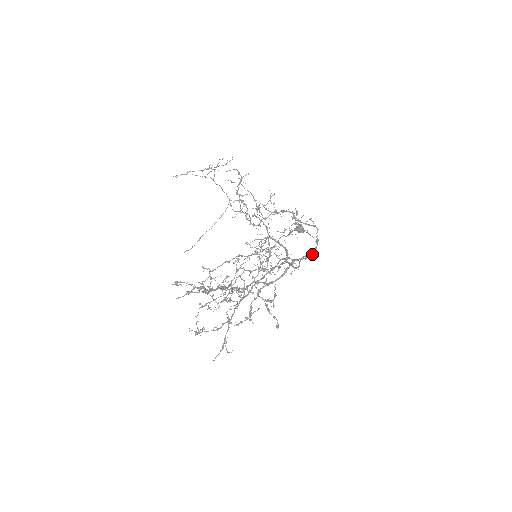
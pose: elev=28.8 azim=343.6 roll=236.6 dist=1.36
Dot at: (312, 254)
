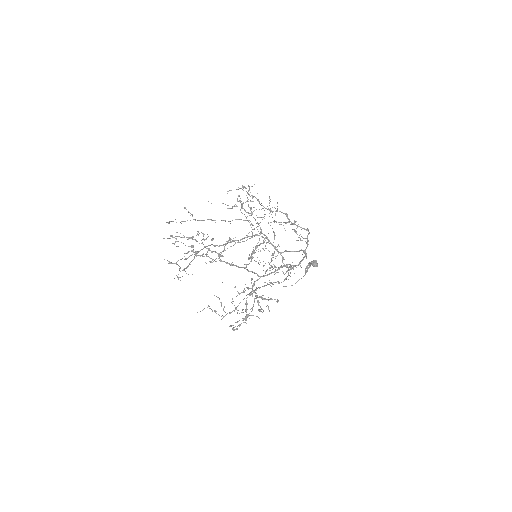
Dot at: occluded
